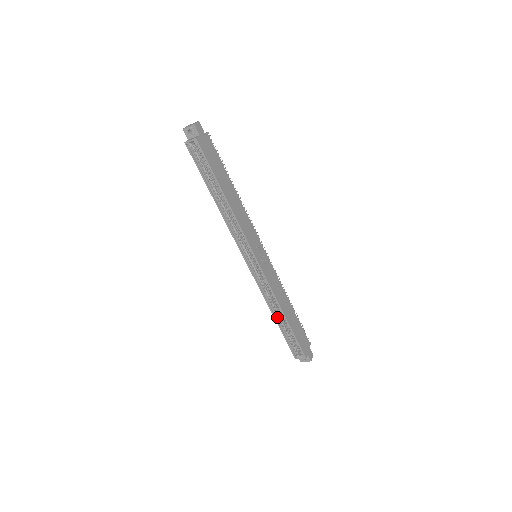
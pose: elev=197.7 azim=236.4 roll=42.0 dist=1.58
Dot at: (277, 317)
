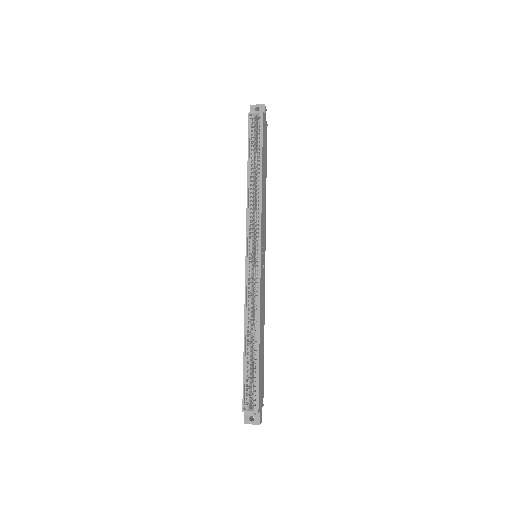
Dot at: (247, 339)
